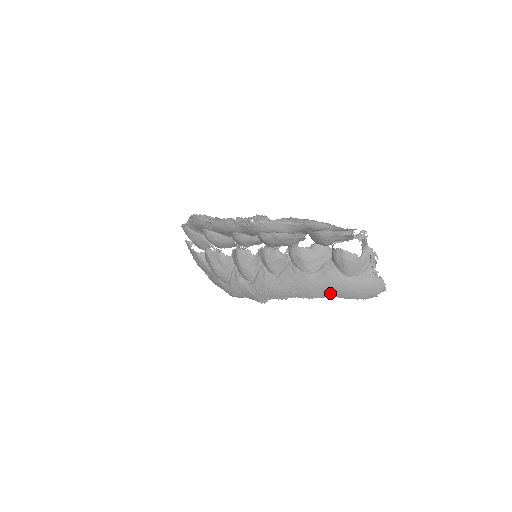
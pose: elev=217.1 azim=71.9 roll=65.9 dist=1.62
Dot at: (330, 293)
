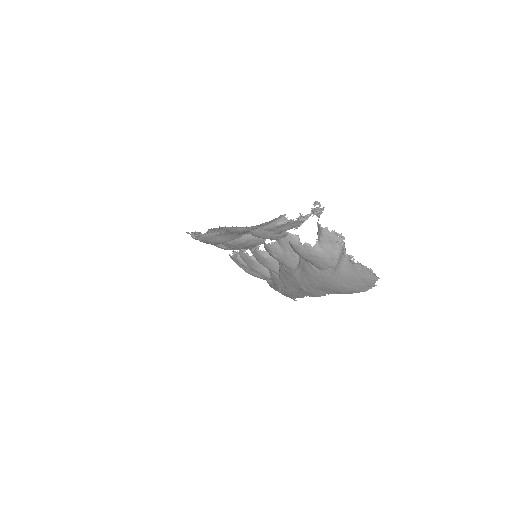
Dot at: (324, 291)
